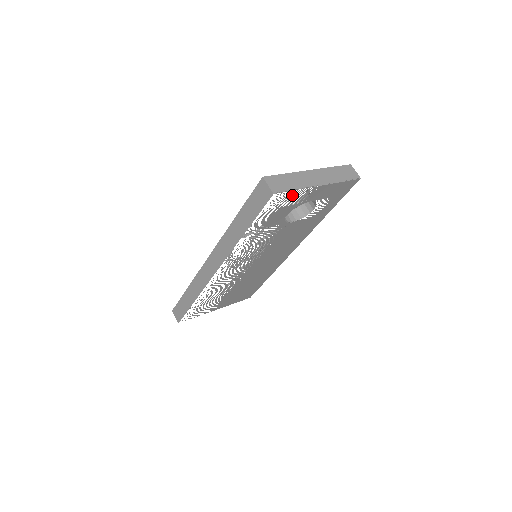
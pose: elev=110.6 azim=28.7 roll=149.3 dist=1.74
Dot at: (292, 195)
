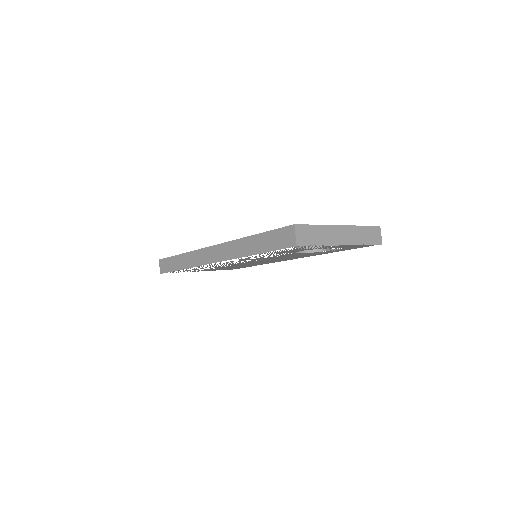
Dot at: occluded
